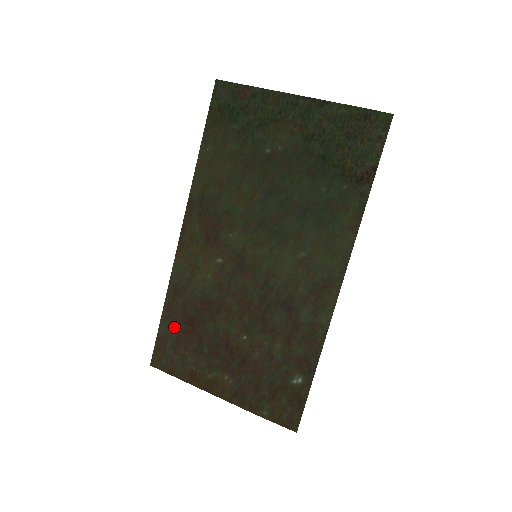
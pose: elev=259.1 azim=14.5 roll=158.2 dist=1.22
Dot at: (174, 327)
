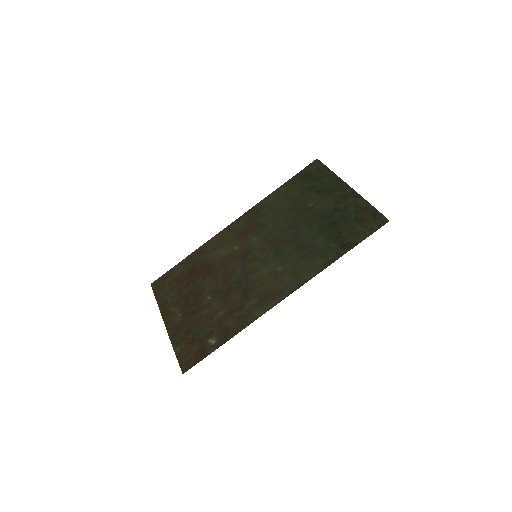
Dot at: (182, 270)
